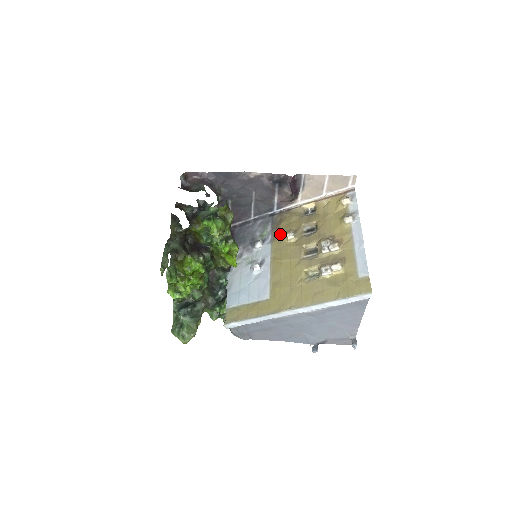
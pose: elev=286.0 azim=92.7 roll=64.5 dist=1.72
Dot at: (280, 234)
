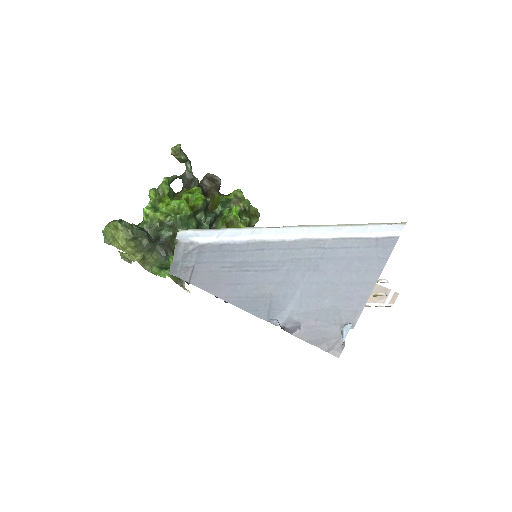
Dot at: occluded
